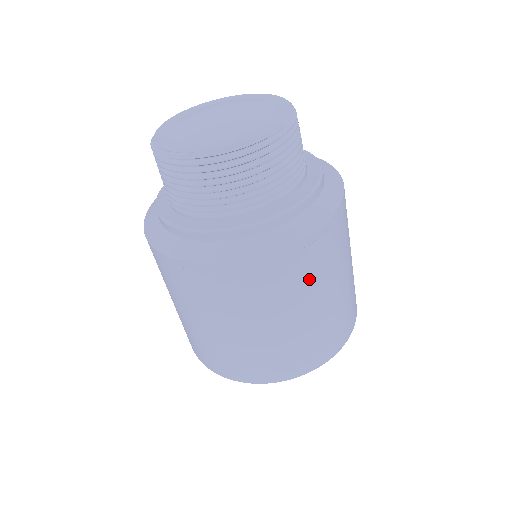
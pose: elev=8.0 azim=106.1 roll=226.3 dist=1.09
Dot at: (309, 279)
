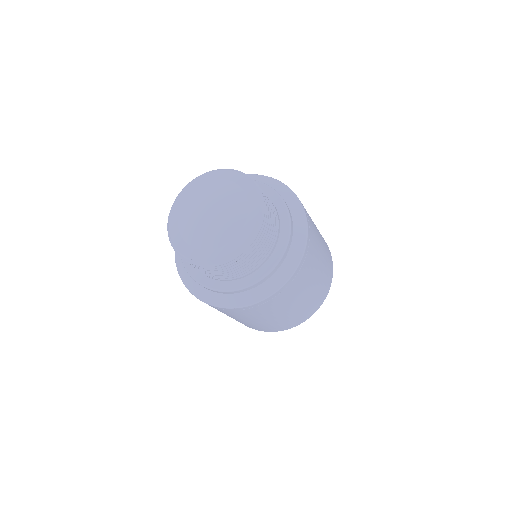
Dot at: (293, 295)
